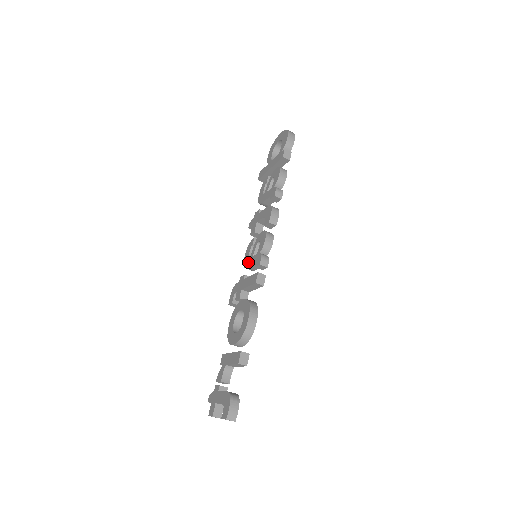
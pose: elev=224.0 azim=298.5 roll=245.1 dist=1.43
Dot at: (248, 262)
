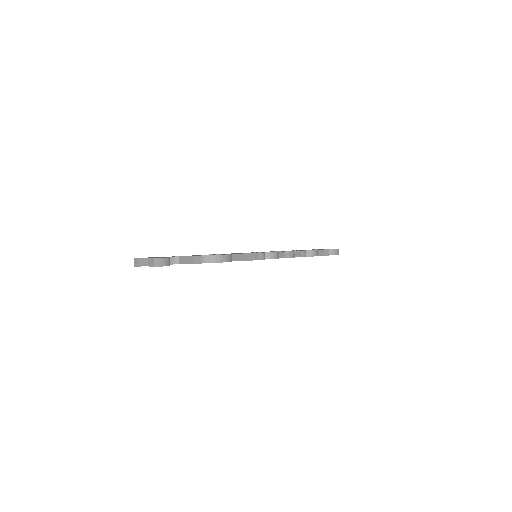
Dot at: occluded
